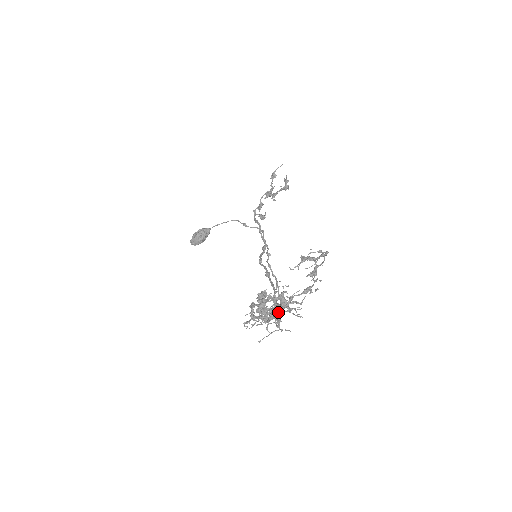
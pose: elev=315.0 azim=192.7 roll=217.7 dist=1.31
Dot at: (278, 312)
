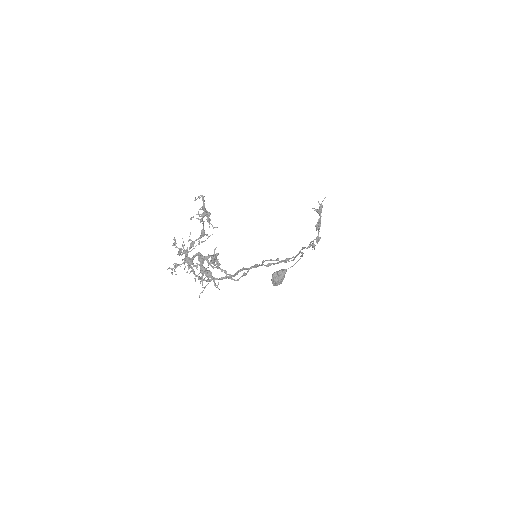
Dot at: (200, 264)
